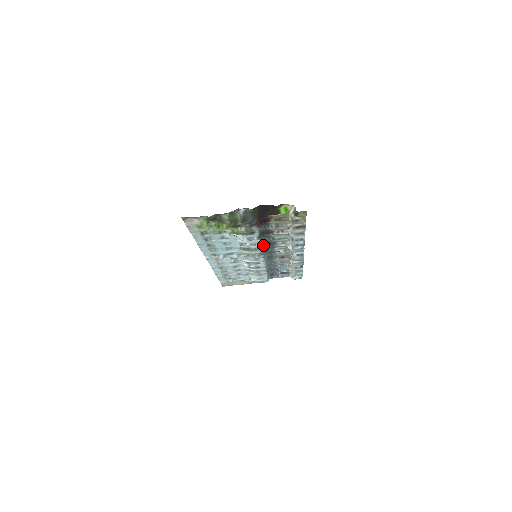
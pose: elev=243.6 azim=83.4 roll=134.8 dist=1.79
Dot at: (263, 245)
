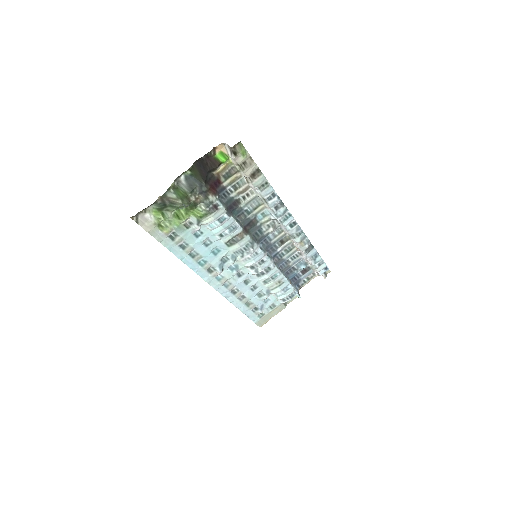
Dot at: (246, 229)
